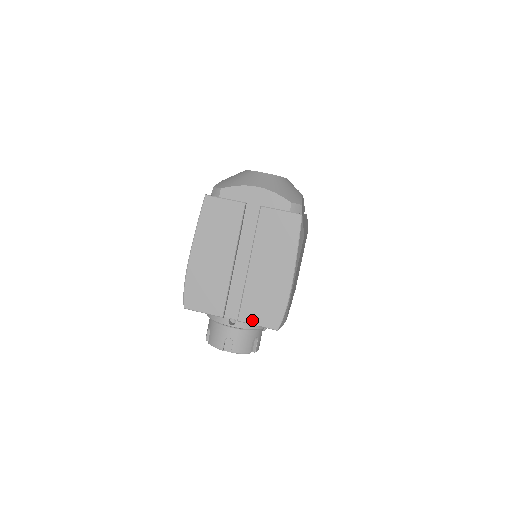
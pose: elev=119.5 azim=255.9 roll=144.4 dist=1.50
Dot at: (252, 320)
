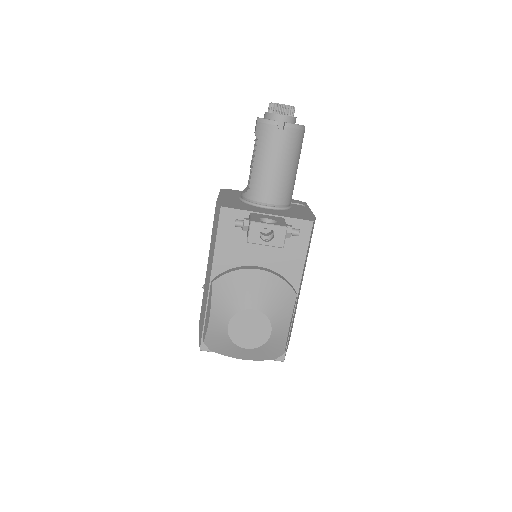
Dot at: occluded
